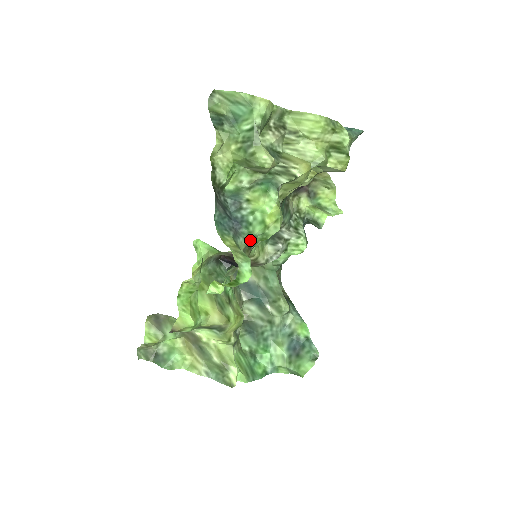
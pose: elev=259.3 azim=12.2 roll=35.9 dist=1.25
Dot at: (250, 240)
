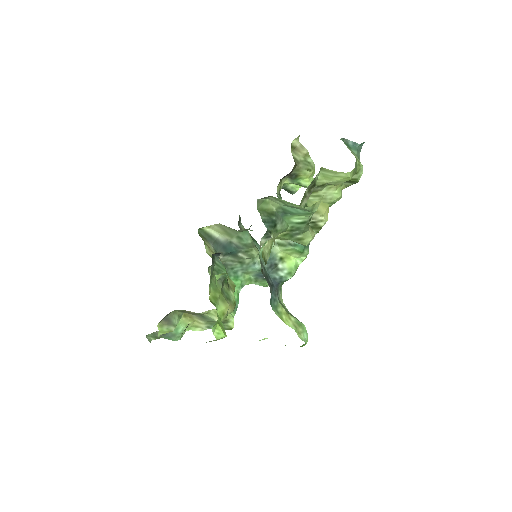
Dot at: (281, 284)
